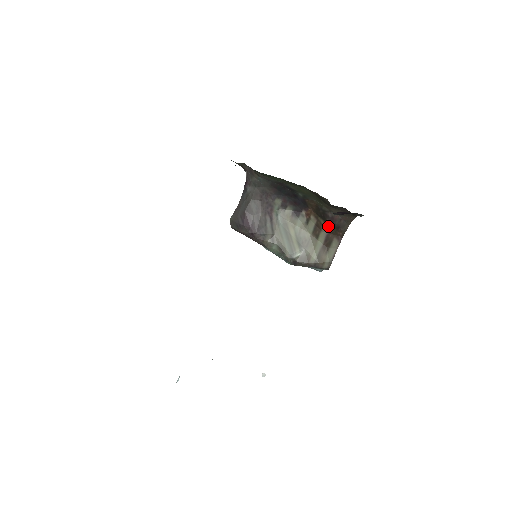
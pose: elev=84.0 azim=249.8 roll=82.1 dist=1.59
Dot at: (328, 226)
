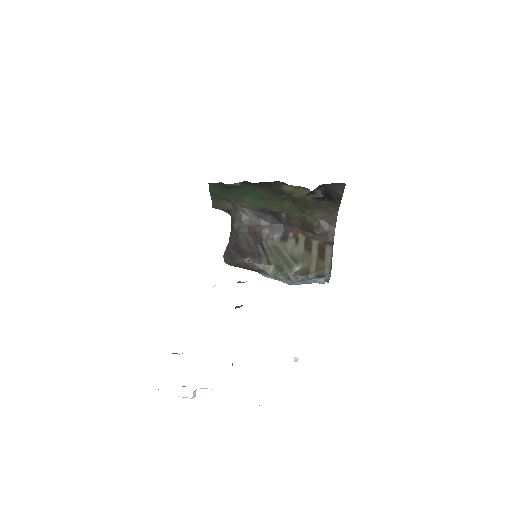
Dot at: (317, 236)
